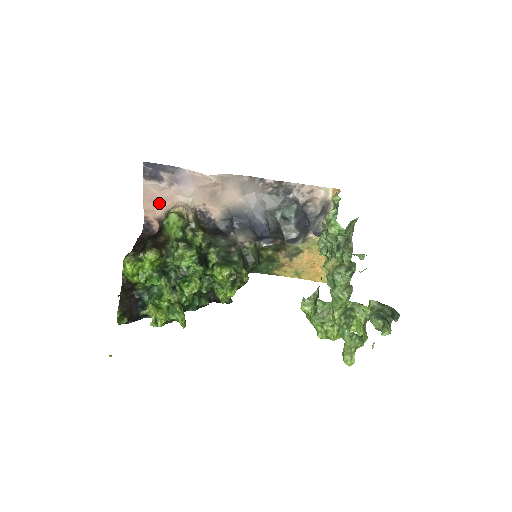
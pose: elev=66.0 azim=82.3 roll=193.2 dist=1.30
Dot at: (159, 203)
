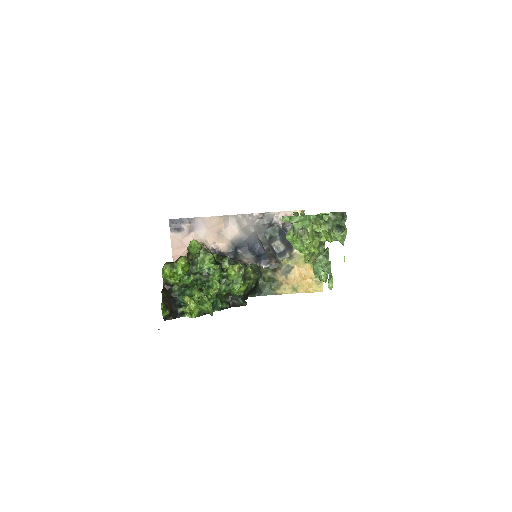
Dot at: (183, 249)
